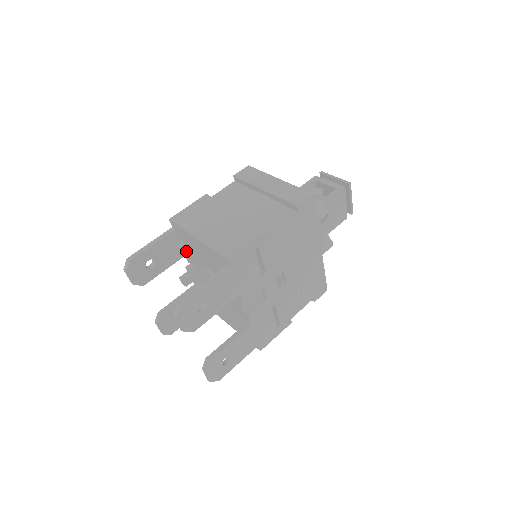
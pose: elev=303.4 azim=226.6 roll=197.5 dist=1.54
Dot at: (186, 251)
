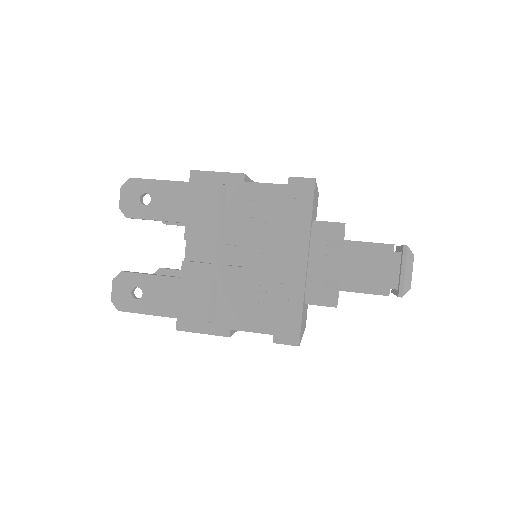
Dot at: occluded
